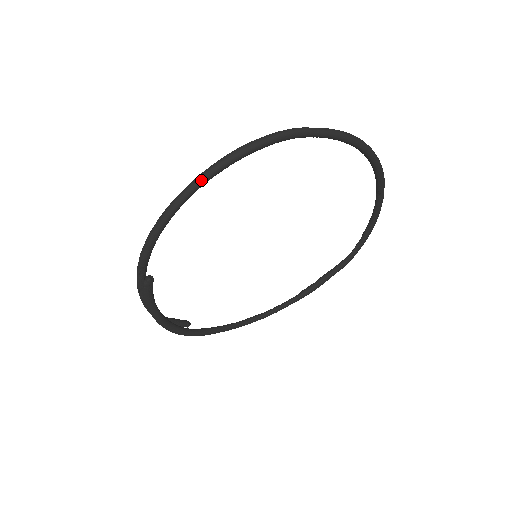
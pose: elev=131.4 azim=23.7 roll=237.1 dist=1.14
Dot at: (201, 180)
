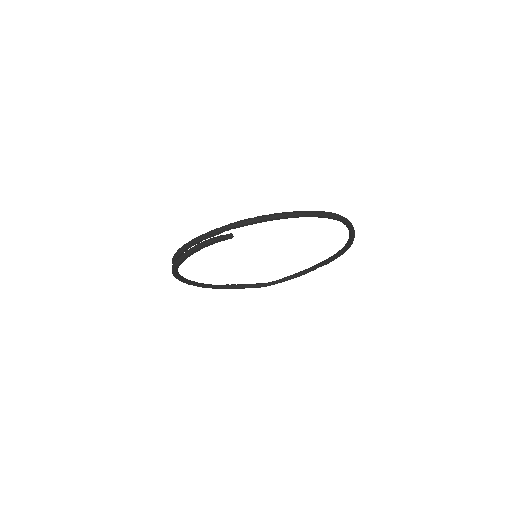
Dot at: (311, 215)
